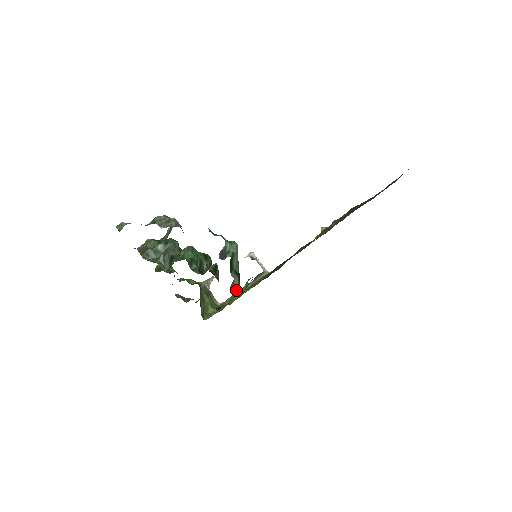
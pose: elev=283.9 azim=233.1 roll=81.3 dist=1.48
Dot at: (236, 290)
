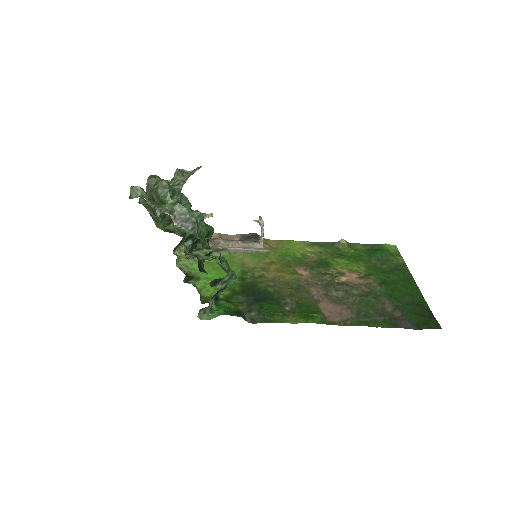
Dot at: (205, 310)
